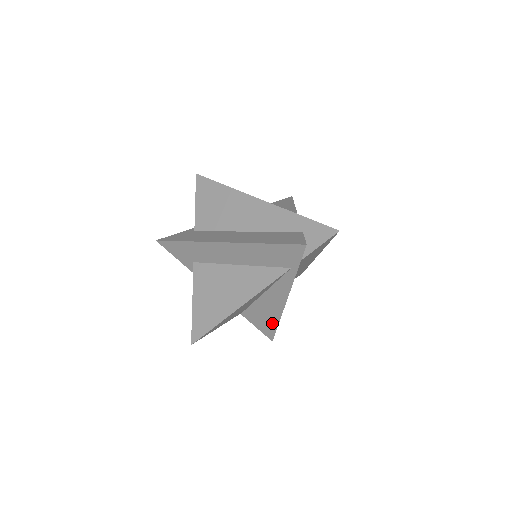
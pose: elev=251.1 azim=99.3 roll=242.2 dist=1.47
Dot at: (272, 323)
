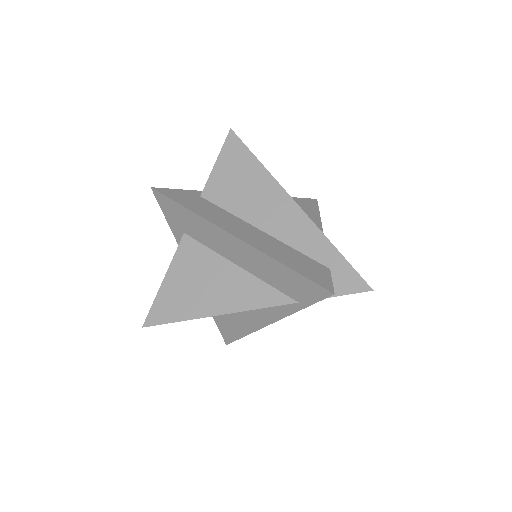
Dot at: (238, 332)
